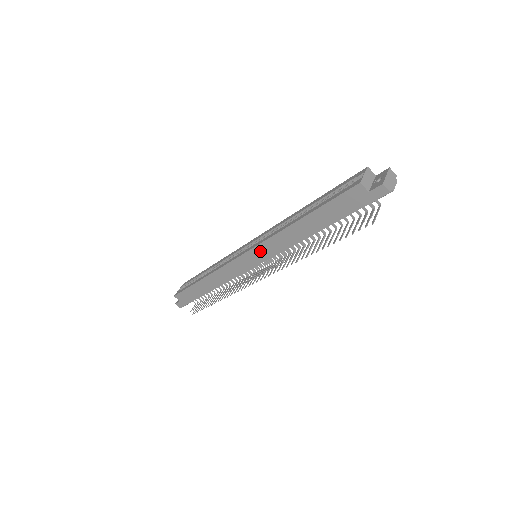
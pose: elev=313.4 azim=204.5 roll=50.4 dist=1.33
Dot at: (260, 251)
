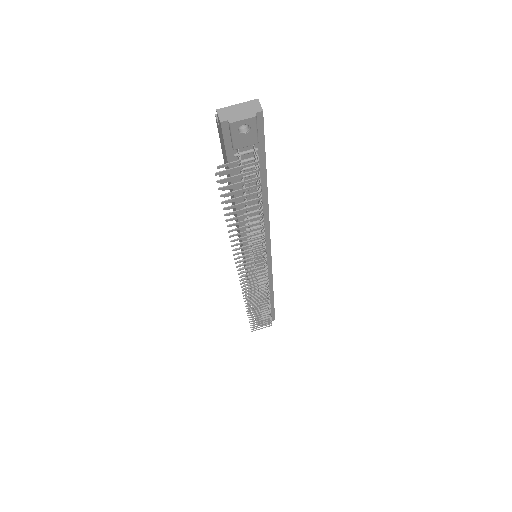
Dot at: (240, 241)
